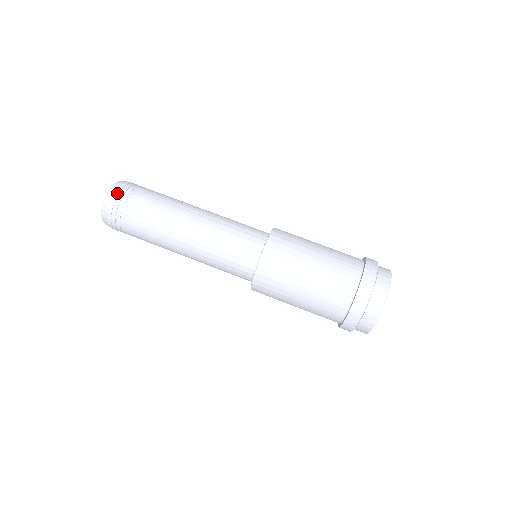
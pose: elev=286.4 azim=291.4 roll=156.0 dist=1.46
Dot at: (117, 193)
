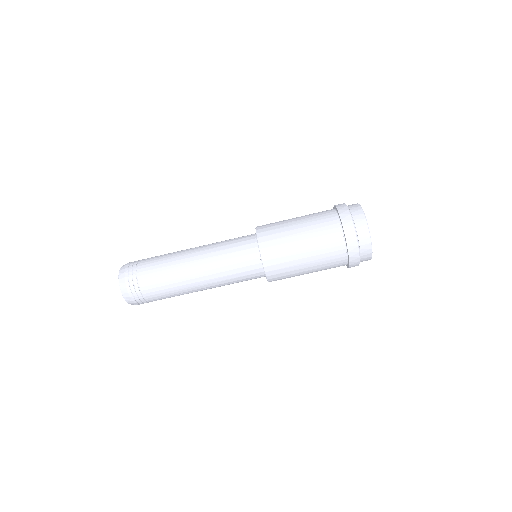
Dot at: (130, 294)
